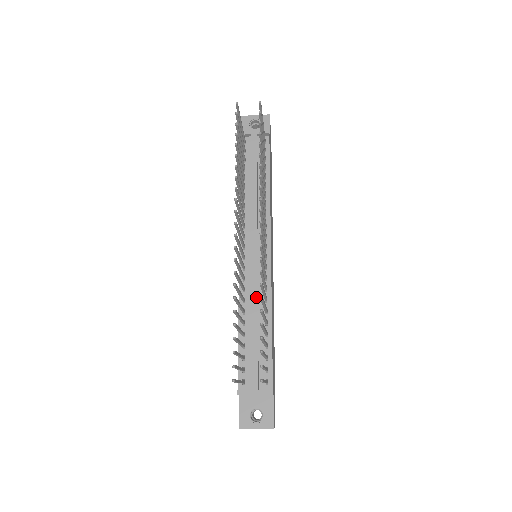
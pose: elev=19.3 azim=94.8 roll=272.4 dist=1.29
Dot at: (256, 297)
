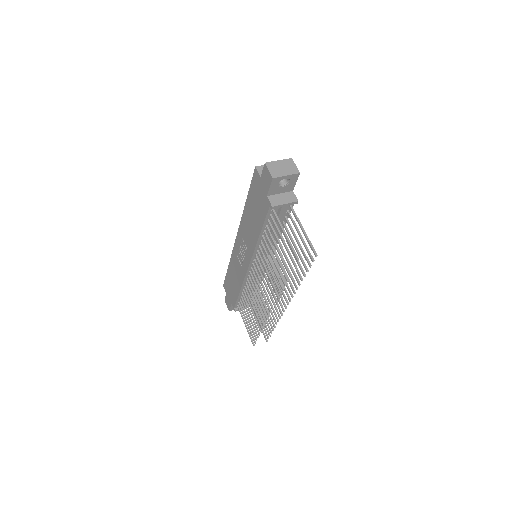
Dot at: occluded
